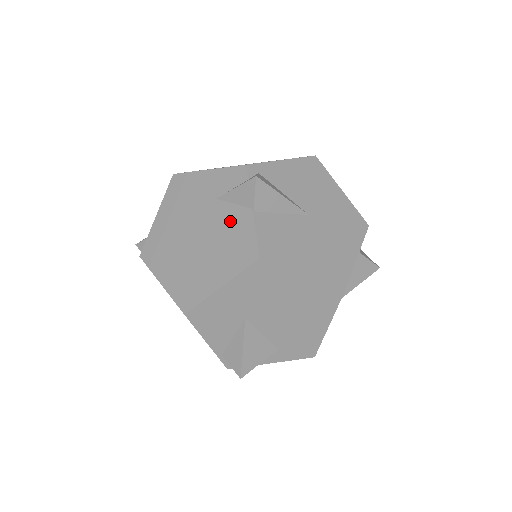
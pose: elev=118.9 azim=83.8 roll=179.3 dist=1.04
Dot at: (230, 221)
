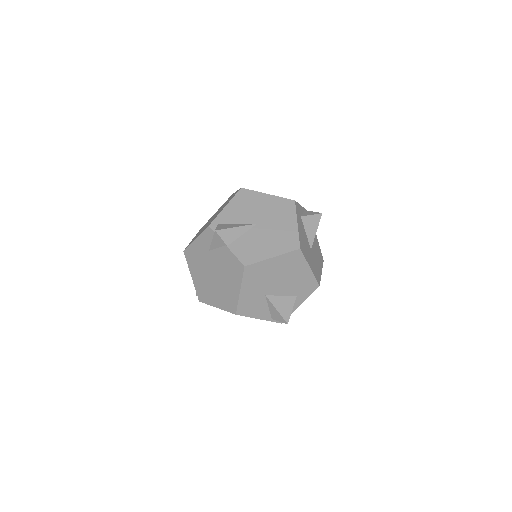
Dot at: (222, 257)
